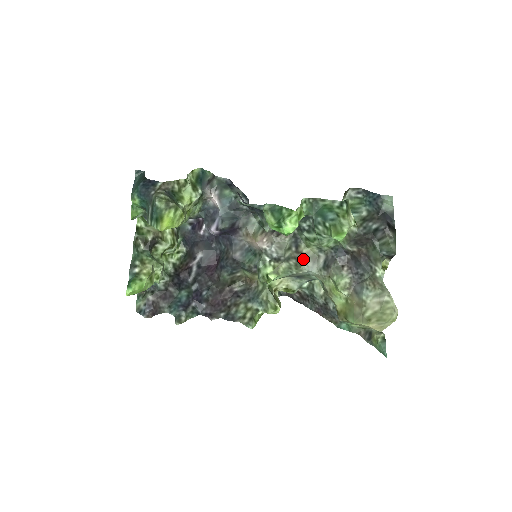
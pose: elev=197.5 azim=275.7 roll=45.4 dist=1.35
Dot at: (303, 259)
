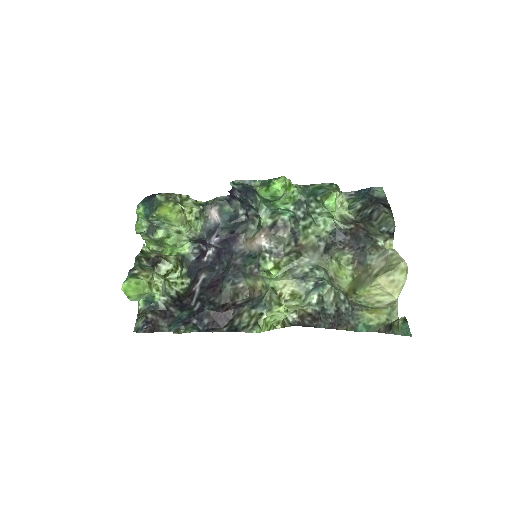
Dot at: (303, 250)
